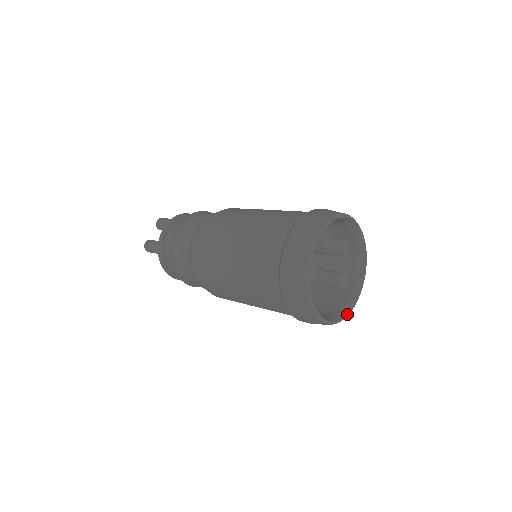
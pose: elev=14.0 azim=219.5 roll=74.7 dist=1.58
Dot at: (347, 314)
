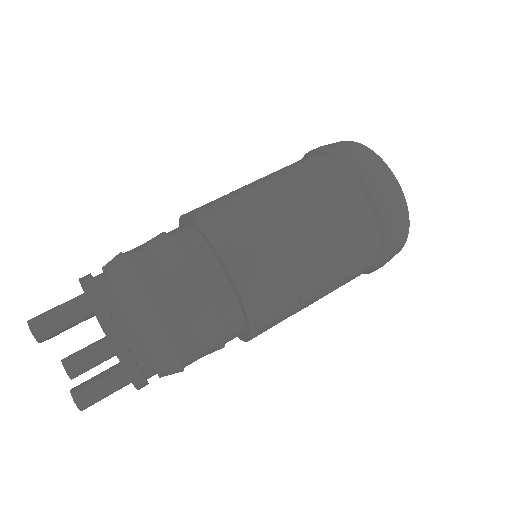
Dot at: occluded
